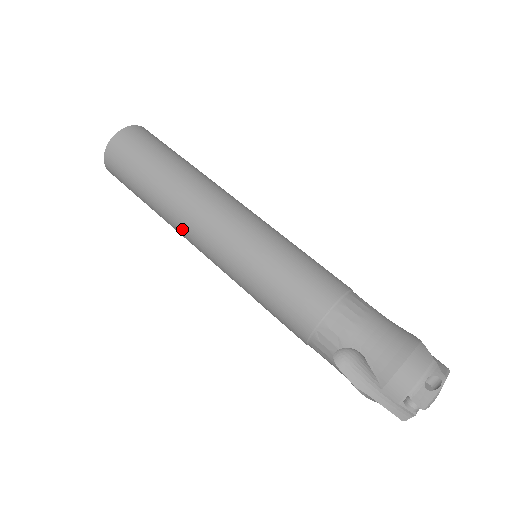
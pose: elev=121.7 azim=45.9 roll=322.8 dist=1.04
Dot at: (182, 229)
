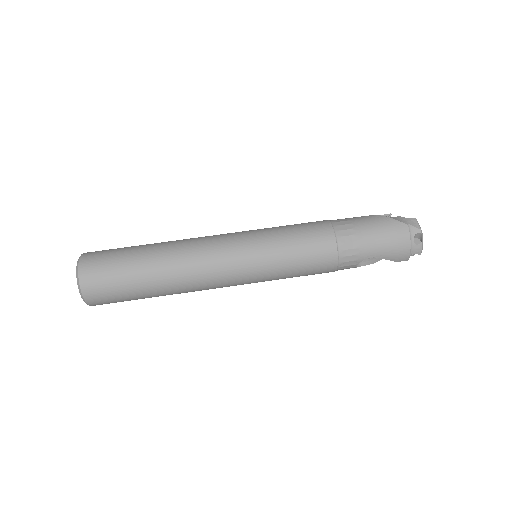
Dot at: occluded
